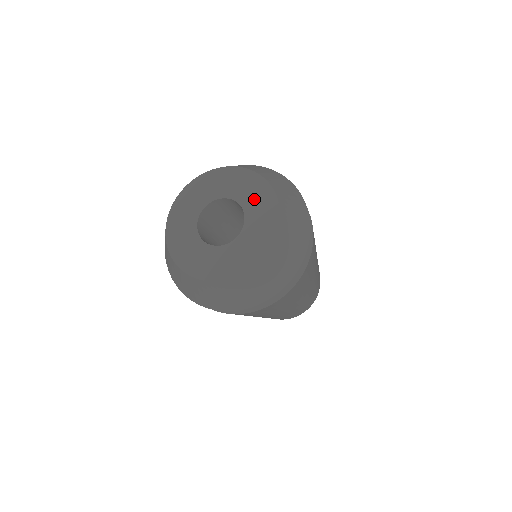
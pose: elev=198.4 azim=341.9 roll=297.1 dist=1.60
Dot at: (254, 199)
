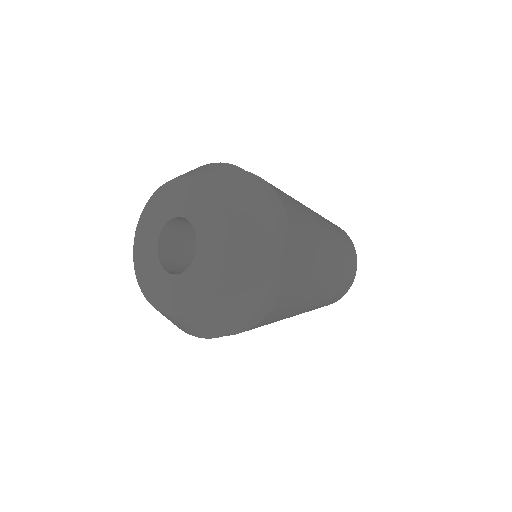
Dot at: (190, 202)
